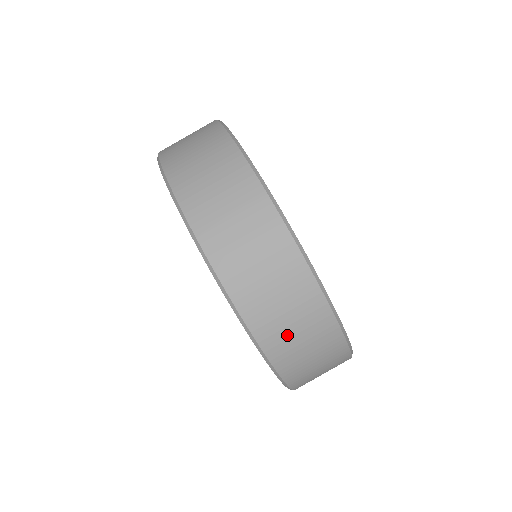
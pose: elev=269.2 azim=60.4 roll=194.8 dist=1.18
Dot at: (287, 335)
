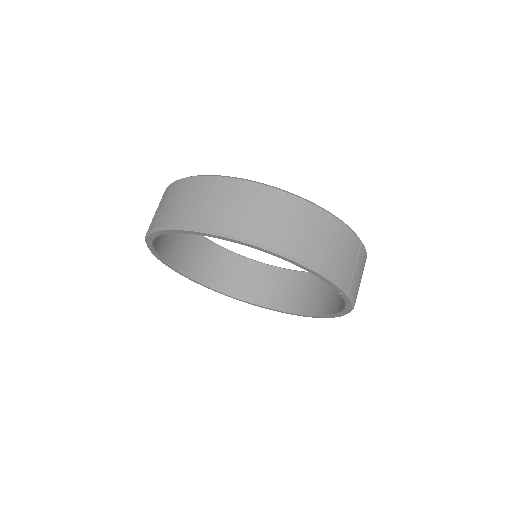
Dot at: (214, 210)
